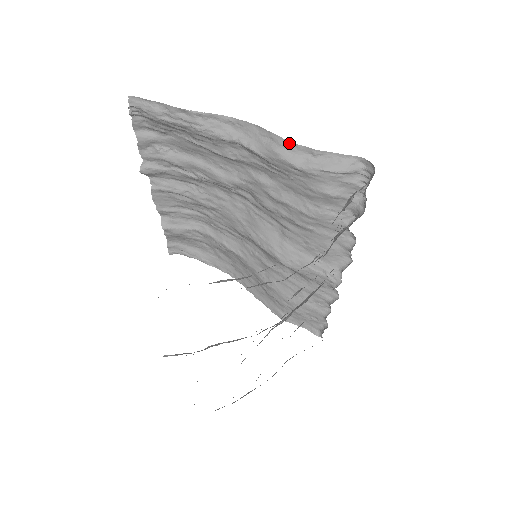
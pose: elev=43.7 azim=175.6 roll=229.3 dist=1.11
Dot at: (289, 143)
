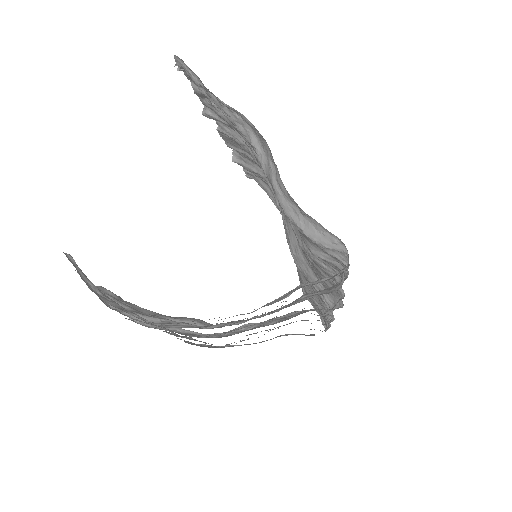
Dot at: (284, 186)
